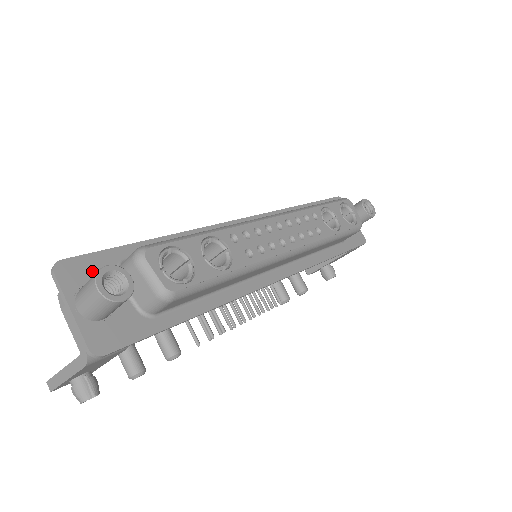
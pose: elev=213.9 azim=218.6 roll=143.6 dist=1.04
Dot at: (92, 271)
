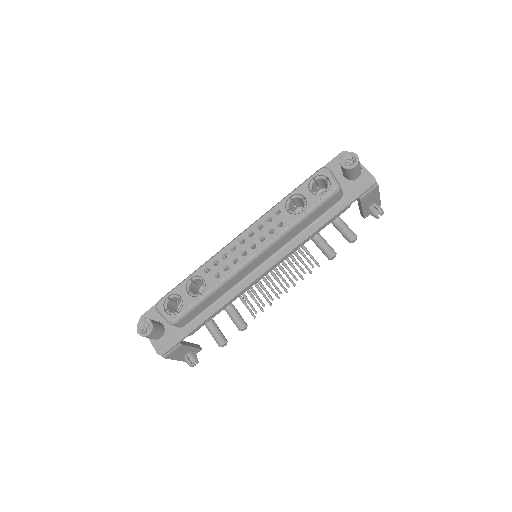
Dot at: (154, 315)
